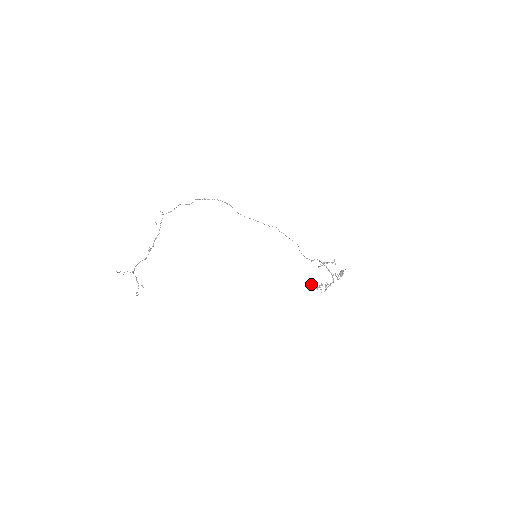
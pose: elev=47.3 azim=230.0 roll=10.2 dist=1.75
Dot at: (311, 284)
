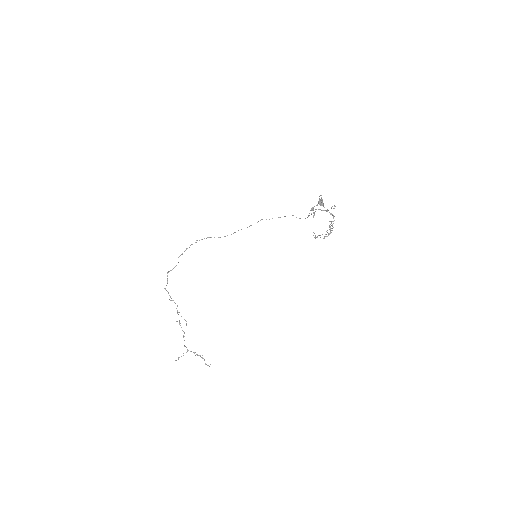
Dot at: occluded
